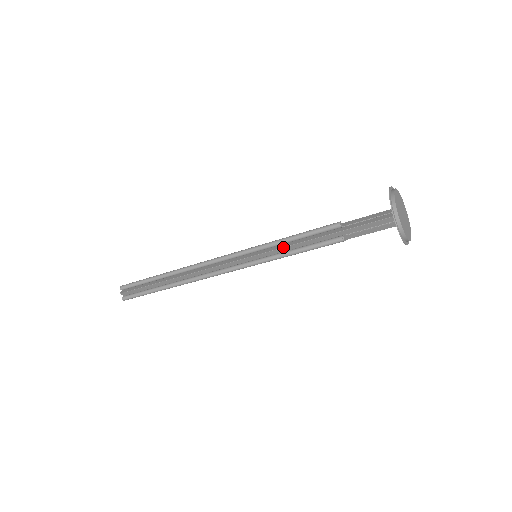
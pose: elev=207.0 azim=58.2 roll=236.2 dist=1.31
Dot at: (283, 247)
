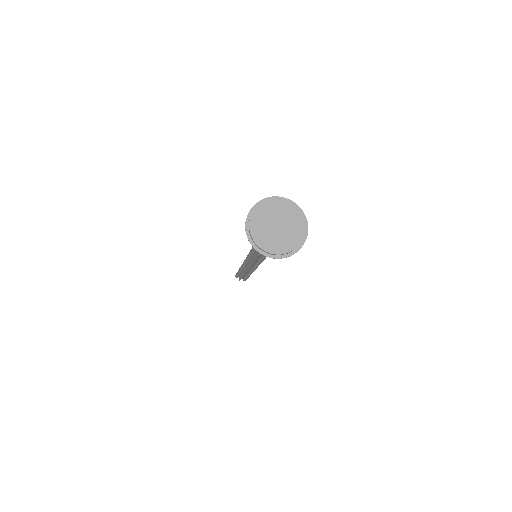
Dot at: (256, 258)
